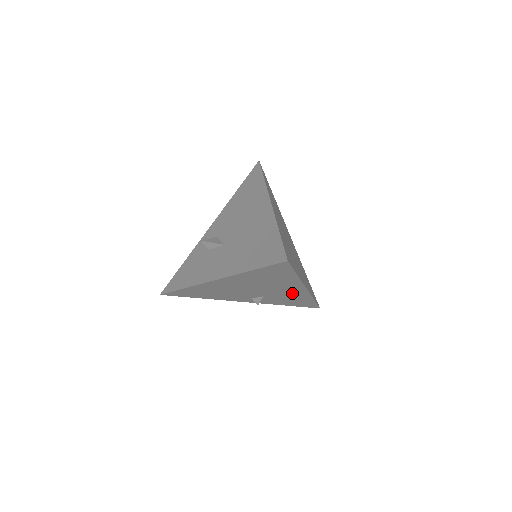
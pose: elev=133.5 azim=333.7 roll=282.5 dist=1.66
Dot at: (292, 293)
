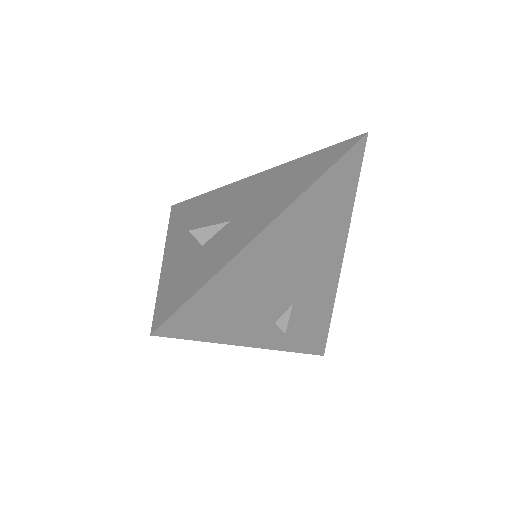
Dot at: (324, 282)
